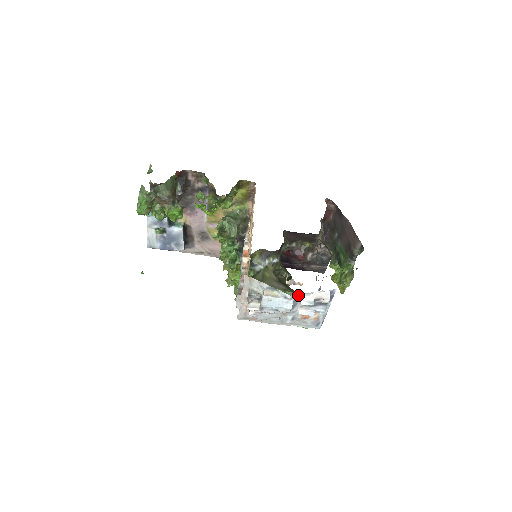
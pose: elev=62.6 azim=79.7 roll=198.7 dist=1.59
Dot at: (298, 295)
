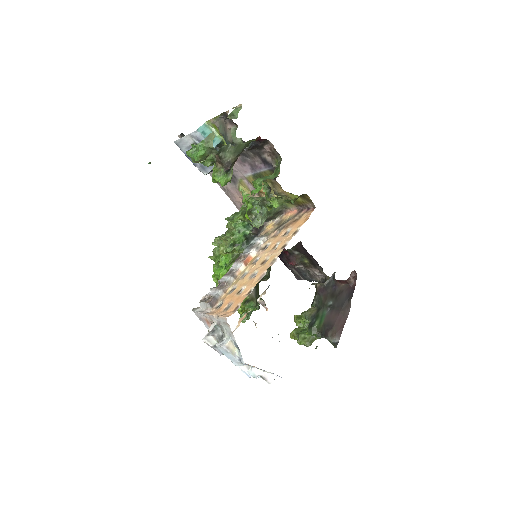
Dot at: occluded
